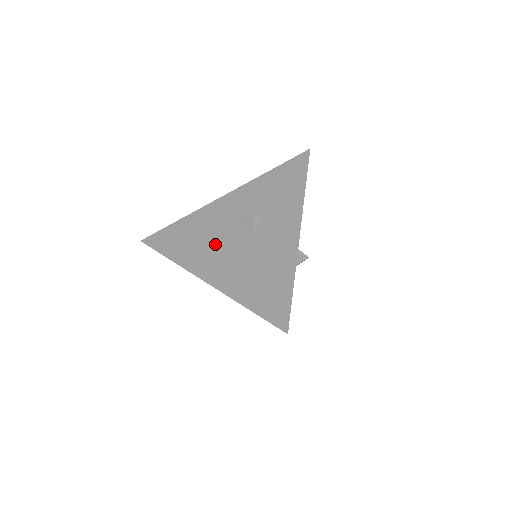
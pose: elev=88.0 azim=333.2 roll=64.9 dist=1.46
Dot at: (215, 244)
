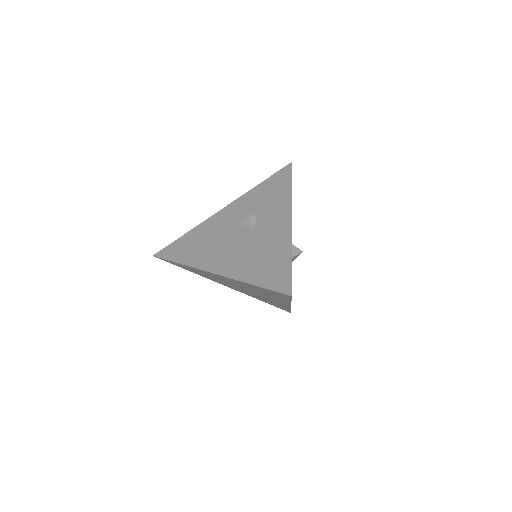
Dot at: (219, 244)
